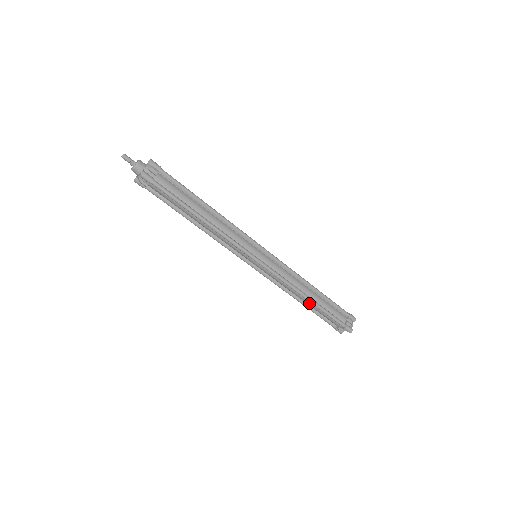
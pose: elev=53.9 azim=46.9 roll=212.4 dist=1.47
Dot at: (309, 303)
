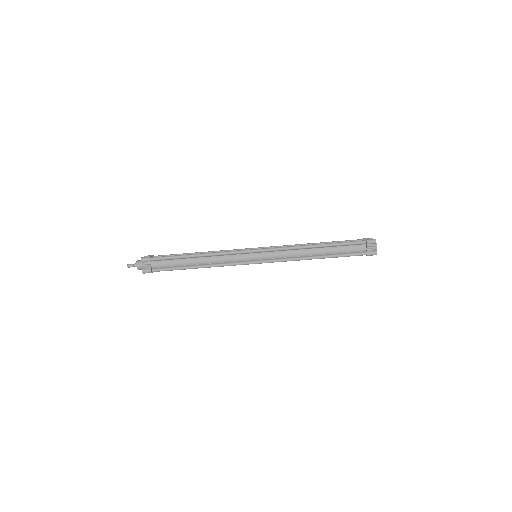
Dot at: (323, 250)
